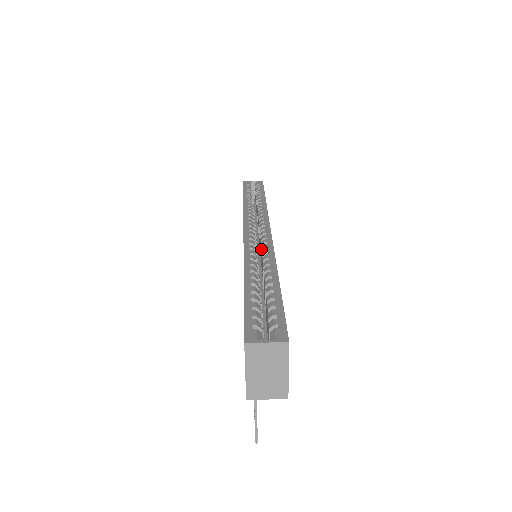
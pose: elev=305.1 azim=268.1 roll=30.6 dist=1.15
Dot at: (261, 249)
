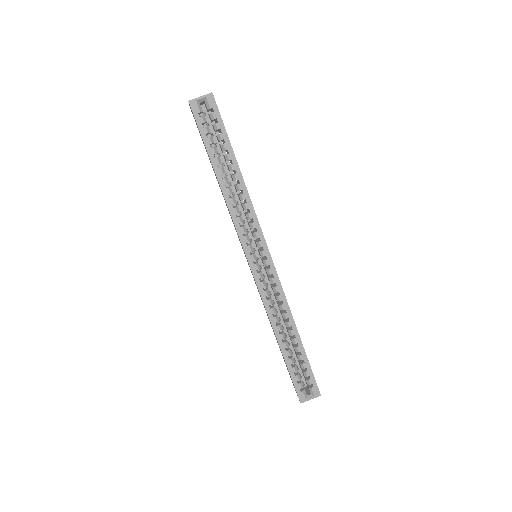
Dot at: (273, 291)
